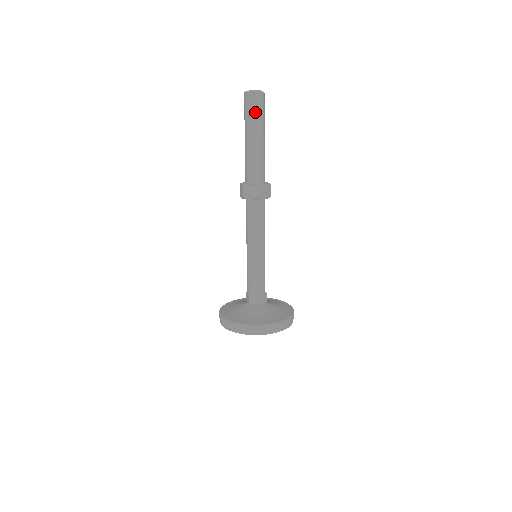
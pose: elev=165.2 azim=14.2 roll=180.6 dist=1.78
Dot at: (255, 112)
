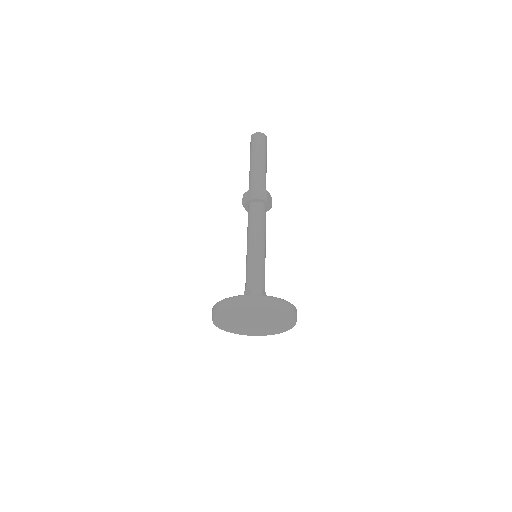
Dot at: (262, 144)
